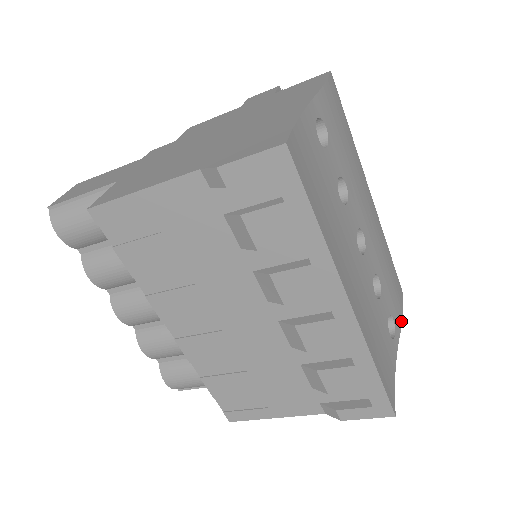
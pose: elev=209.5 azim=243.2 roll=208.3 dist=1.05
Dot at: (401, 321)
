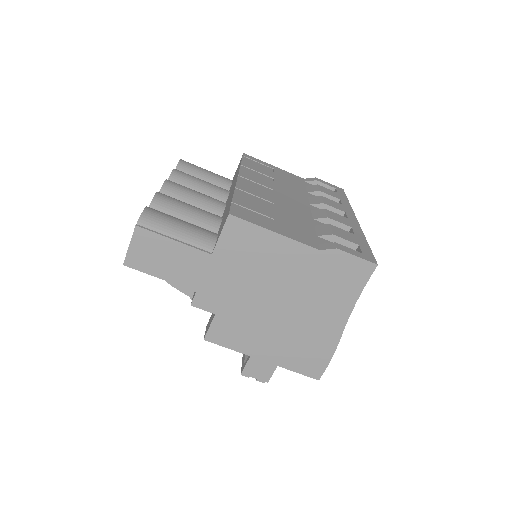
Dot at: (336, 346)
